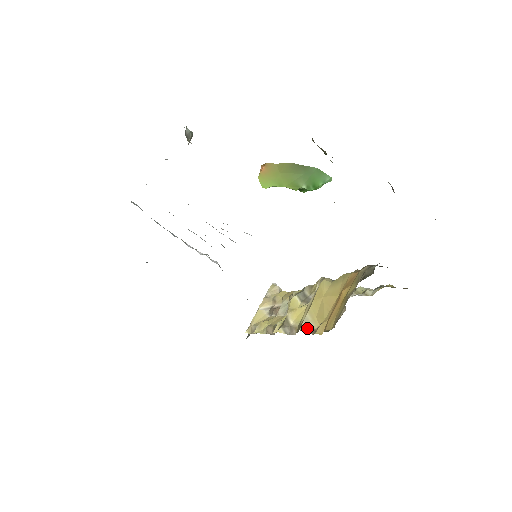
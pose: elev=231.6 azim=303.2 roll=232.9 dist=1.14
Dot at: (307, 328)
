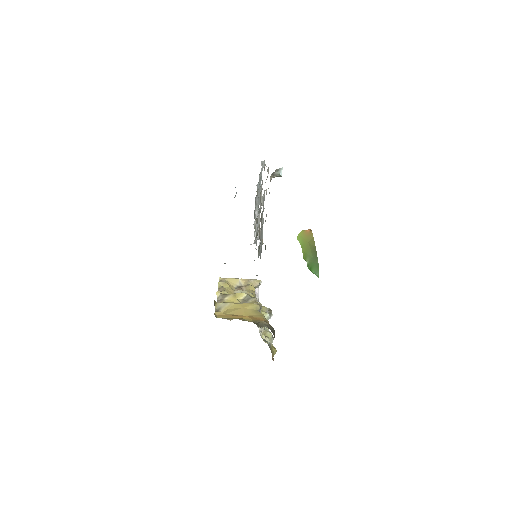
Dot at: (219, 306)
